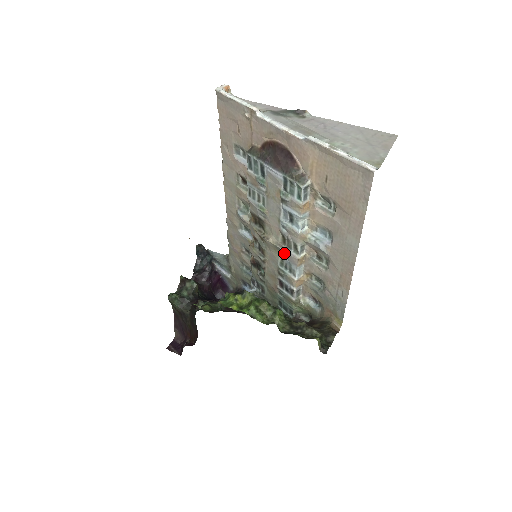
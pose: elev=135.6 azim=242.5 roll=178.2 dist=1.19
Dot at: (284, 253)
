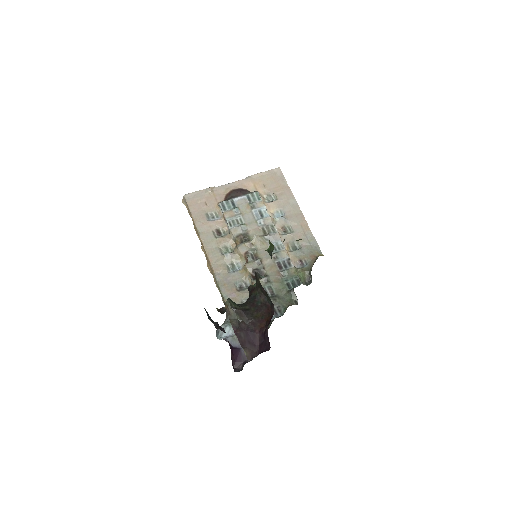
Dot at: (269, 239)
